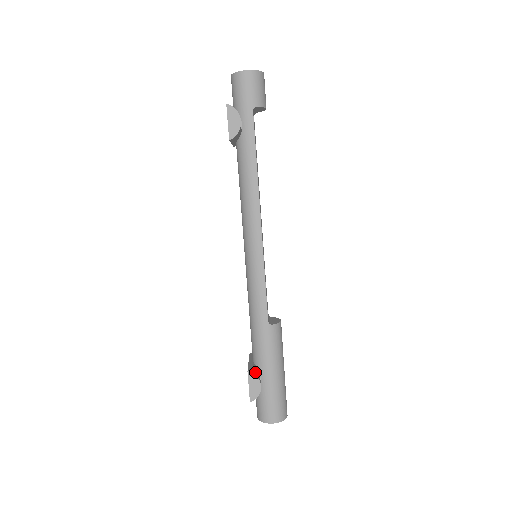
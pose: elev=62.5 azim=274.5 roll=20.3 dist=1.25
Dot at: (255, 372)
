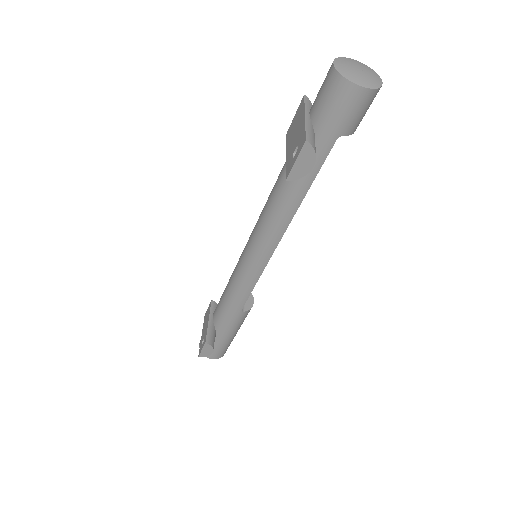
Dot at: (212, 340)
